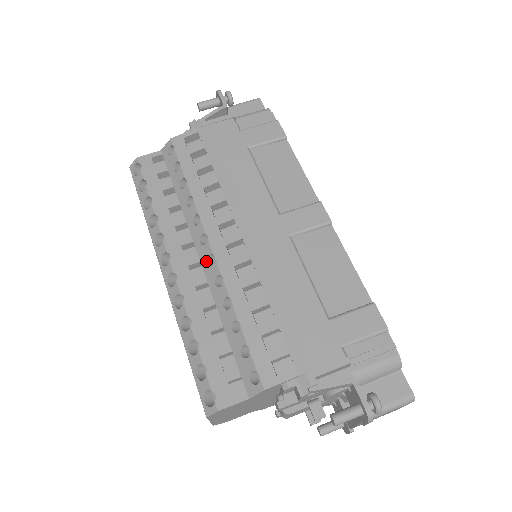
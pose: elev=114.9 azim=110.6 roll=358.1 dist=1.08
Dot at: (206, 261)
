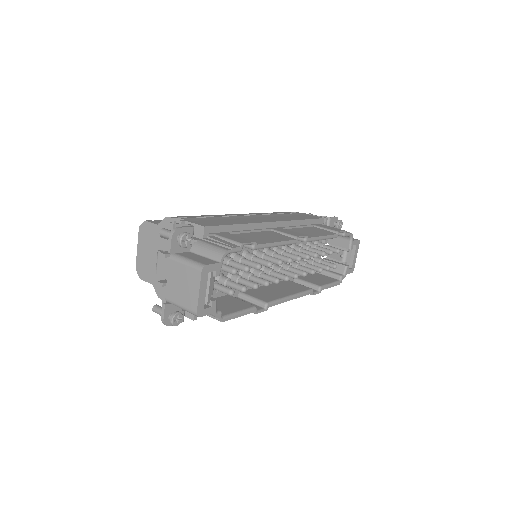
Dot at: occluded
